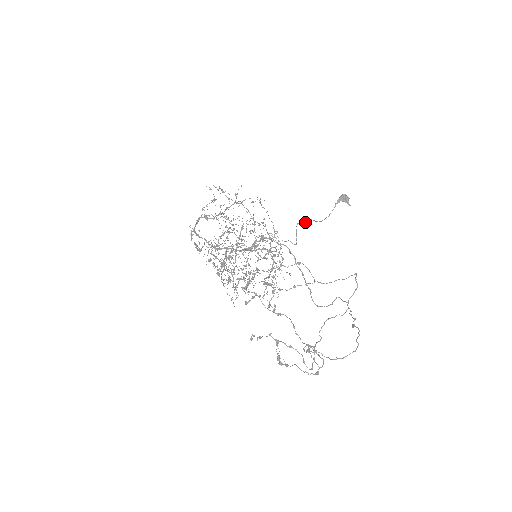
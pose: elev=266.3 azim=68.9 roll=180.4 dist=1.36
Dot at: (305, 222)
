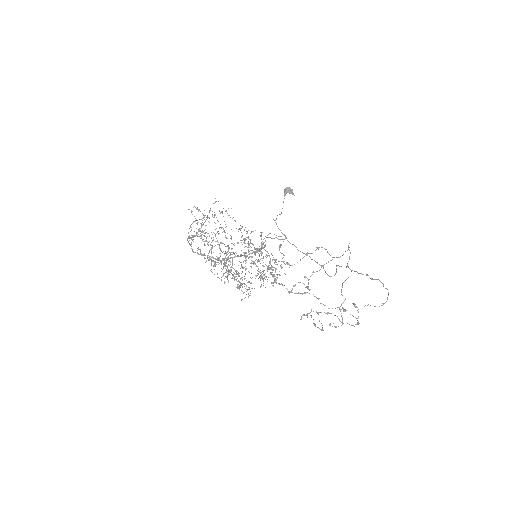
Dot at: occluded
